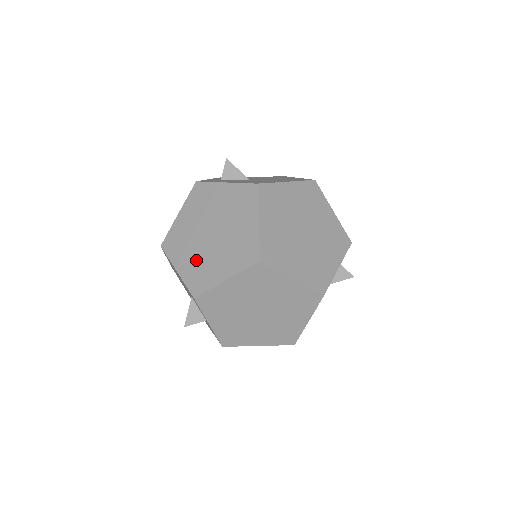
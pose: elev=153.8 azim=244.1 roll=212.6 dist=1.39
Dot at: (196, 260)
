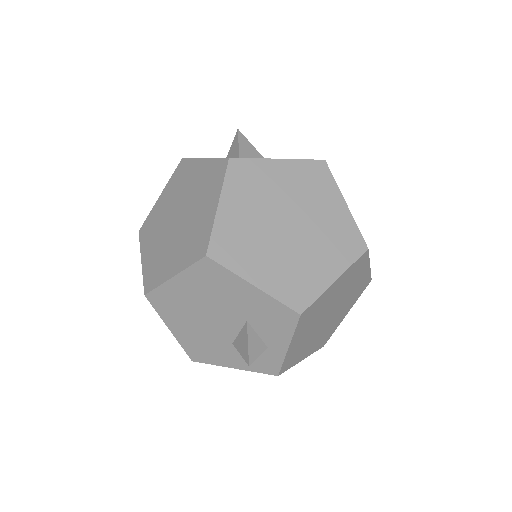
Dot at: (281, 264)
